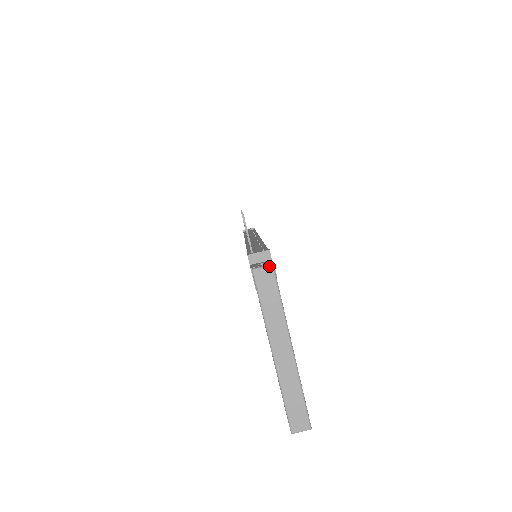
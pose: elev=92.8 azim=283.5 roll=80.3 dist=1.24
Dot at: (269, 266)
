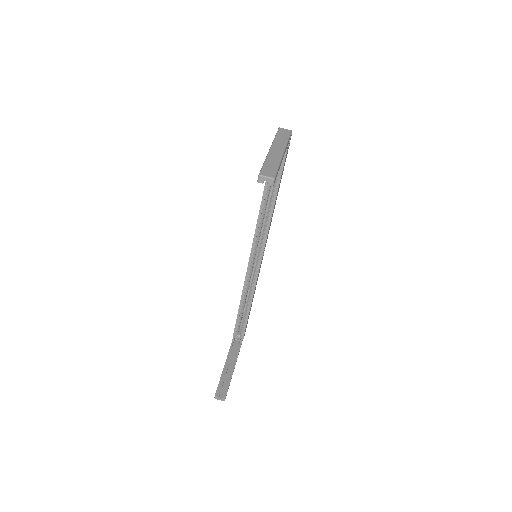
Dot at: (289, 130)
